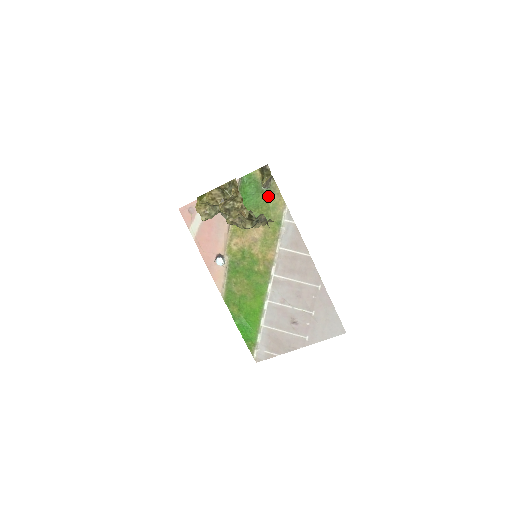
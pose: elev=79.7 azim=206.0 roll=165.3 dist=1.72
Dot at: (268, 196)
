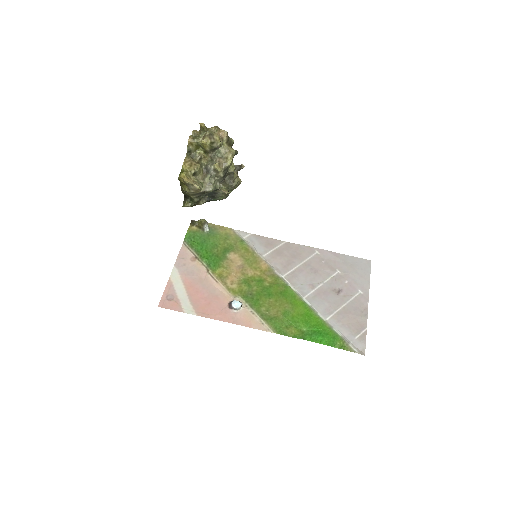
Dot at: (215, 234)
